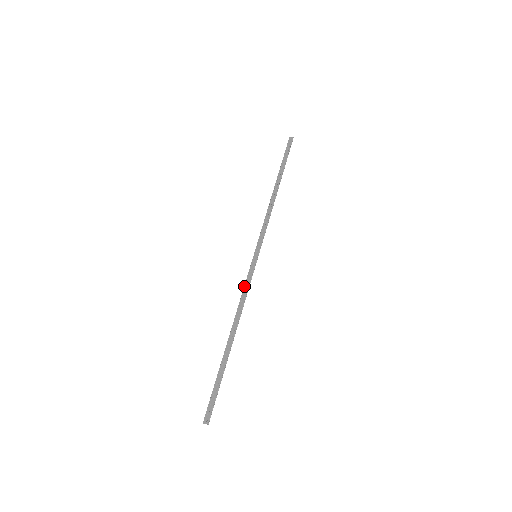
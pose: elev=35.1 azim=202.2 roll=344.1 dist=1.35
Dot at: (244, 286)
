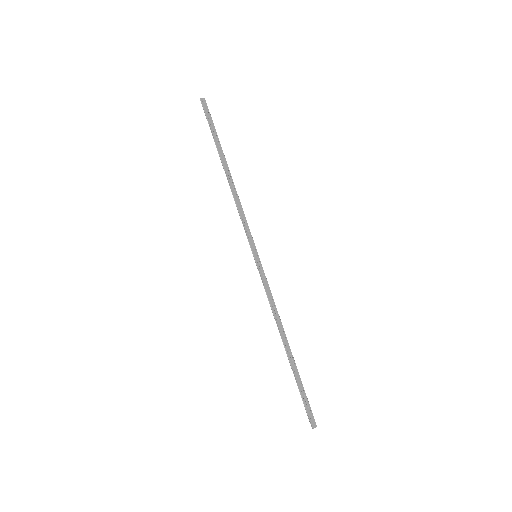
Dot at: (266, 292)
